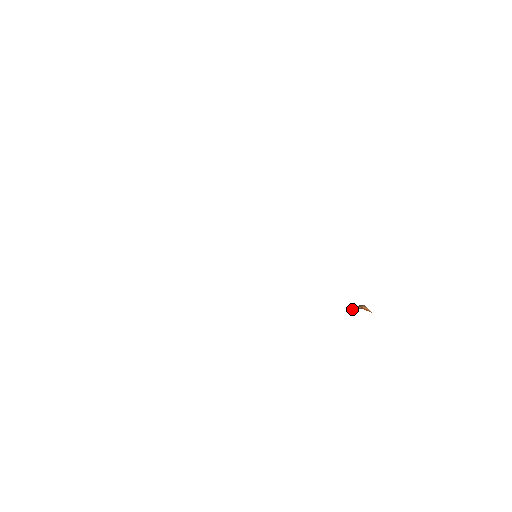
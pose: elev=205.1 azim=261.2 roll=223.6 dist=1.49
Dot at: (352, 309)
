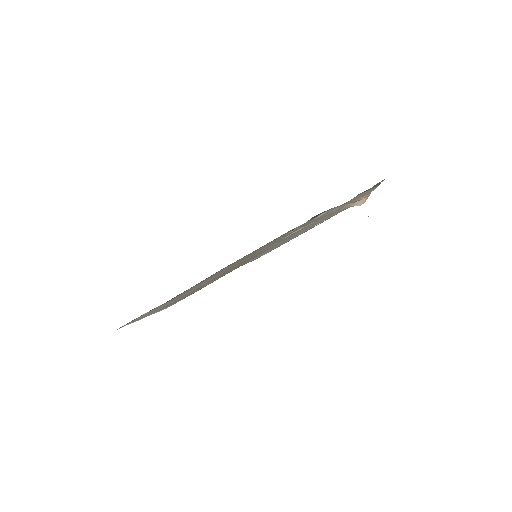
Dot at: occluded
